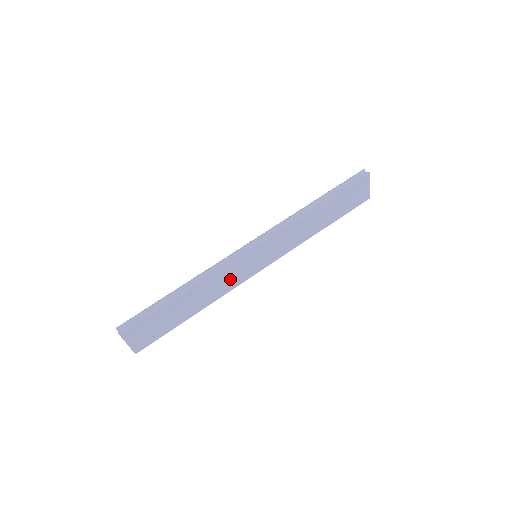
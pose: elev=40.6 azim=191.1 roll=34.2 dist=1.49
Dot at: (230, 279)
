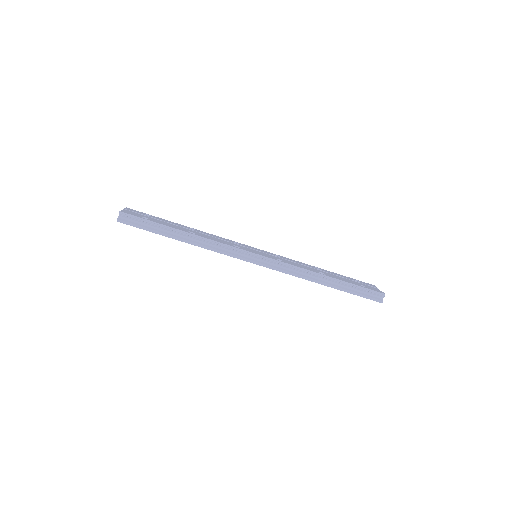
Dot at: occluded
